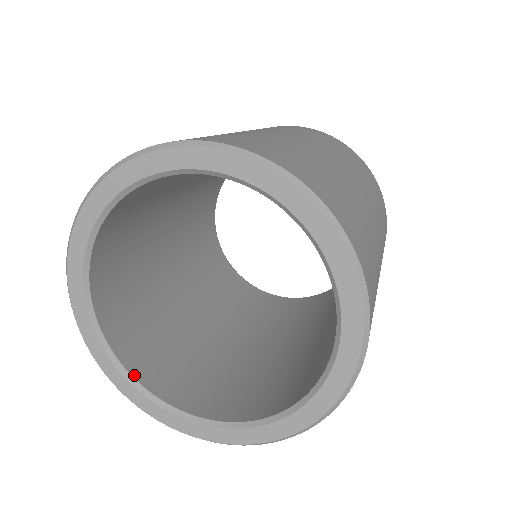
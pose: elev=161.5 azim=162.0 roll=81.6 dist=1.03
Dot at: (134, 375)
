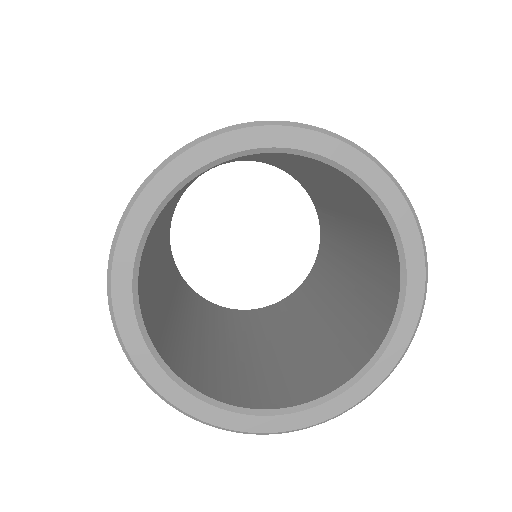
Dot at: (274, 408)
